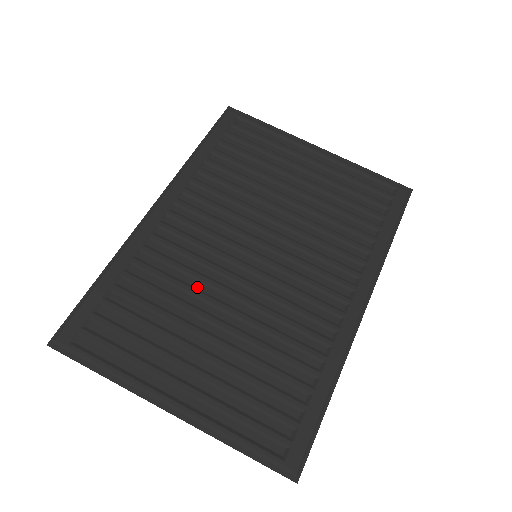
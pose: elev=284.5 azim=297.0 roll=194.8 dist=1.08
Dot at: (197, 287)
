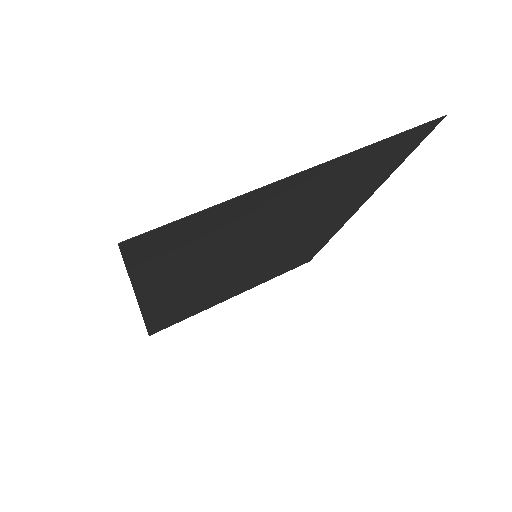
Dot at: (232, 250)
